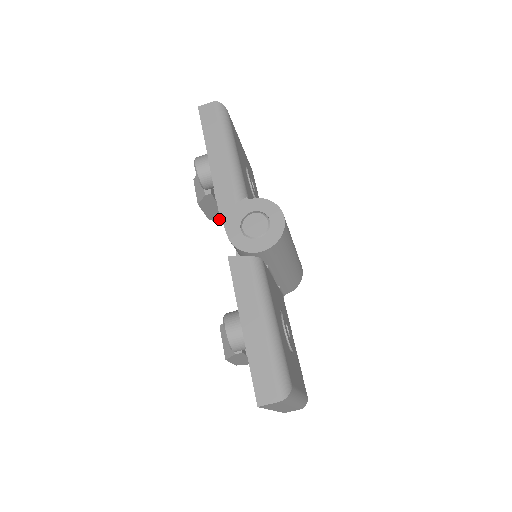
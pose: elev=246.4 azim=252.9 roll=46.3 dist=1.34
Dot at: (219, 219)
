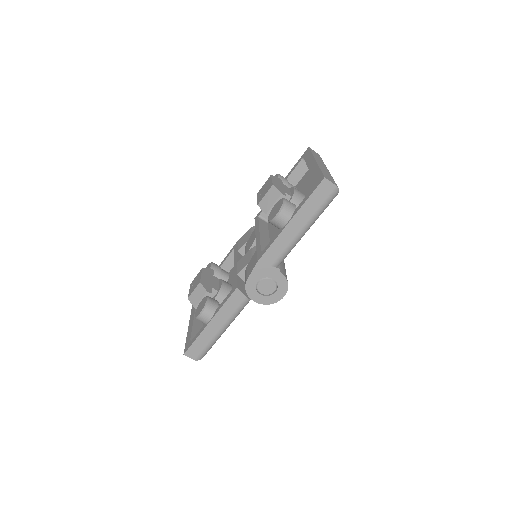
Dot at: occluded
